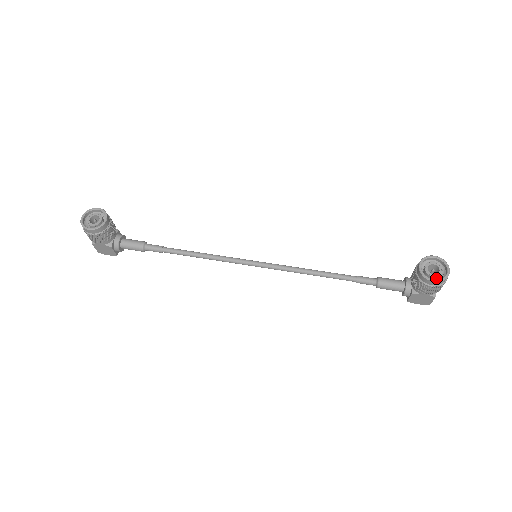
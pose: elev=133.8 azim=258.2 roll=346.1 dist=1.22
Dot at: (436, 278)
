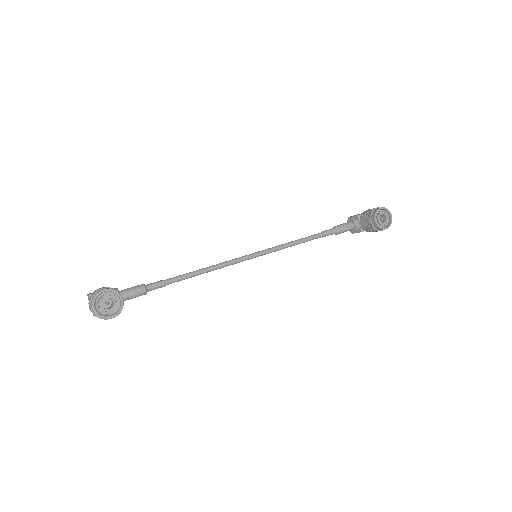
Dot at: (383, 223)
